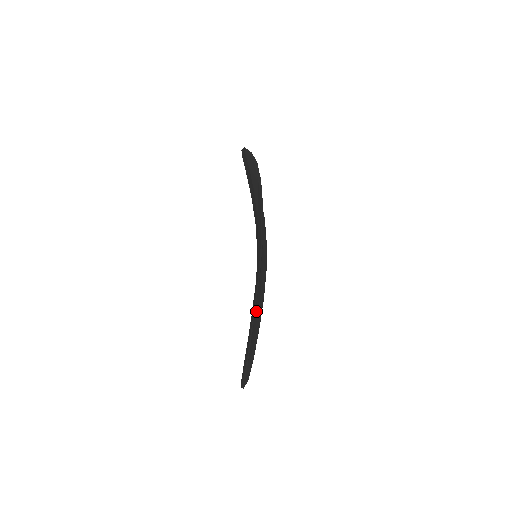
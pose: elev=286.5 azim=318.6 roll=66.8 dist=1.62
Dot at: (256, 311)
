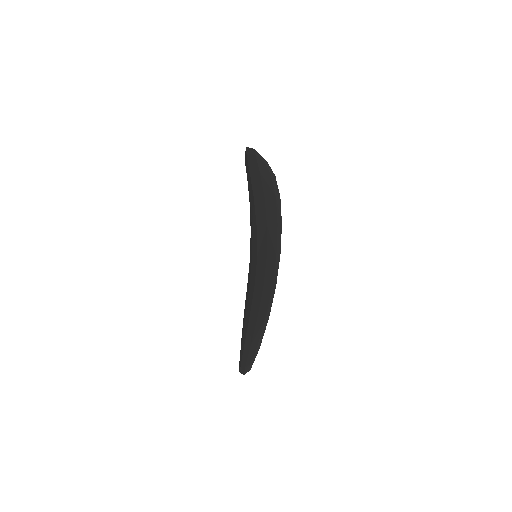
Dot at: occluded
